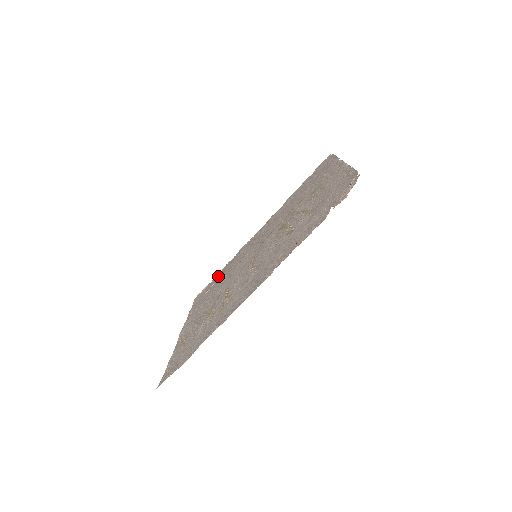
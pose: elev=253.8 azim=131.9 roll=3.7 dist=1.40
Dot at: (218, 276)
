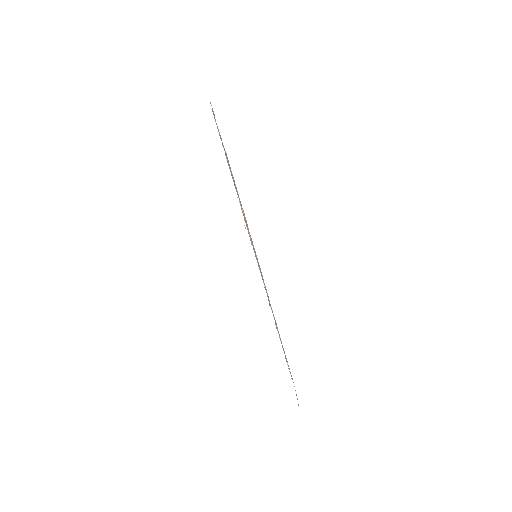
Dot at: (255, 256)
